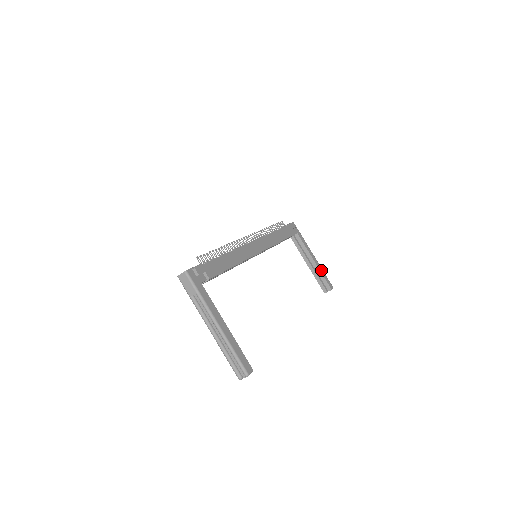
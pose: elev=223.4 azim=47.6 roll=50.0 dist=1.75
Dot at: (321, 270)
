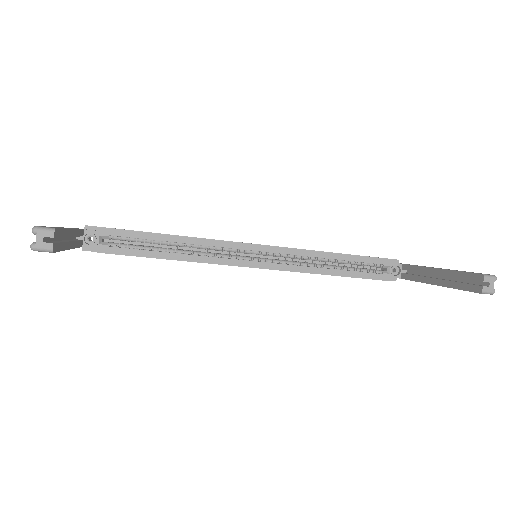
Dot at: occluded
